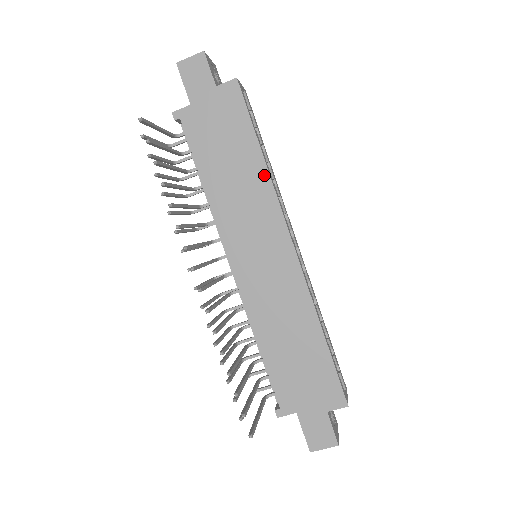
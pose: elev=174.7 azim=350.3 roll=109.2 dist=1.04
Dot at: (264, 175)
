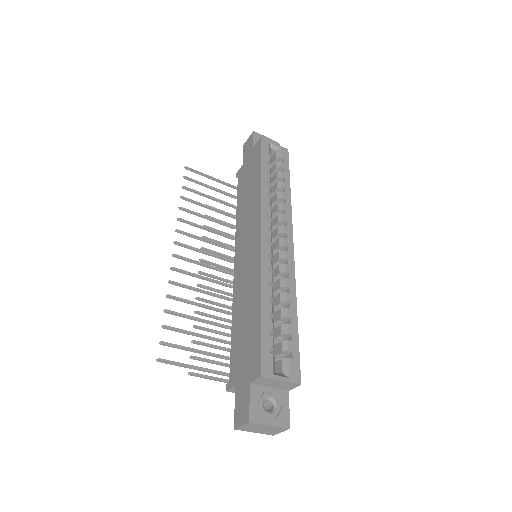
Dot at: (259, 190)
